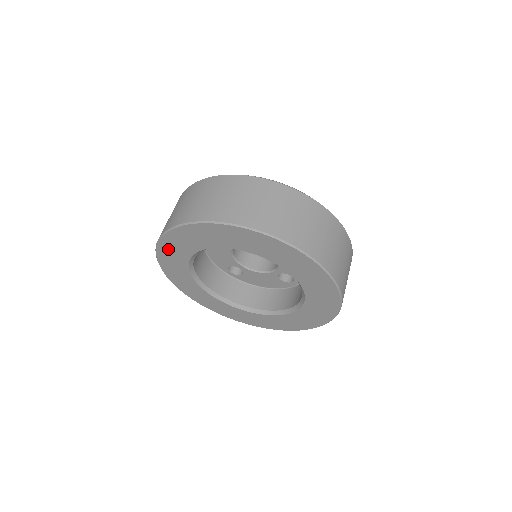
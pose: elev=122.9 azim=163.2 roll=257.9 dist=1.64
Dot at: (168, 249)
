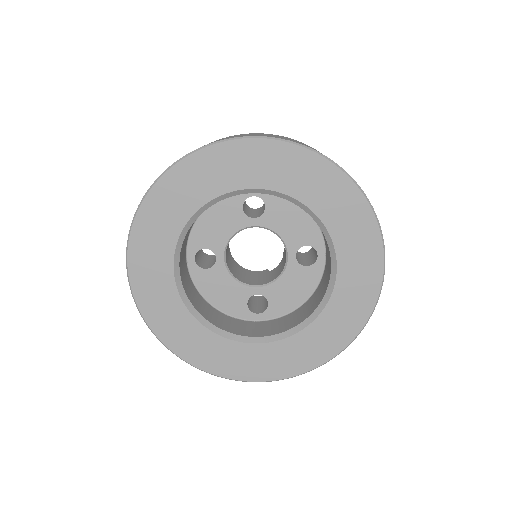
Dot at: (148, 295)
